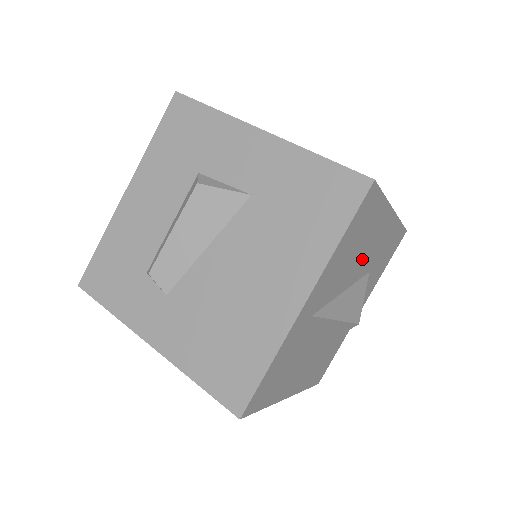
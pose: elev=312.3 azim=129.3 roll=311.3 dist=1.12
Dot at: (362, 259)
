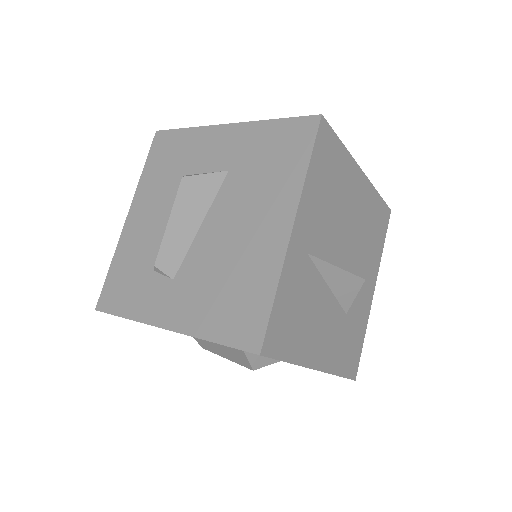
Dot at: (346, 213)
